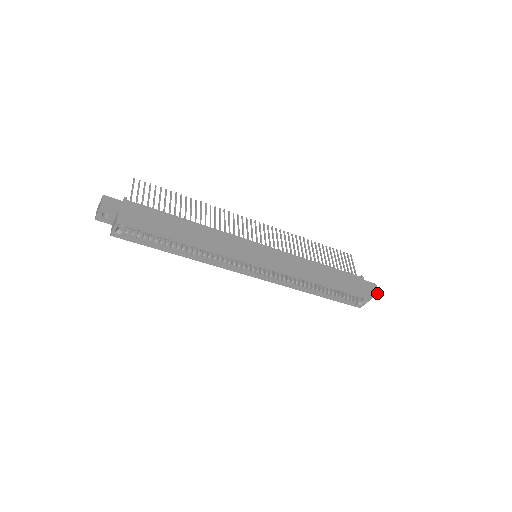
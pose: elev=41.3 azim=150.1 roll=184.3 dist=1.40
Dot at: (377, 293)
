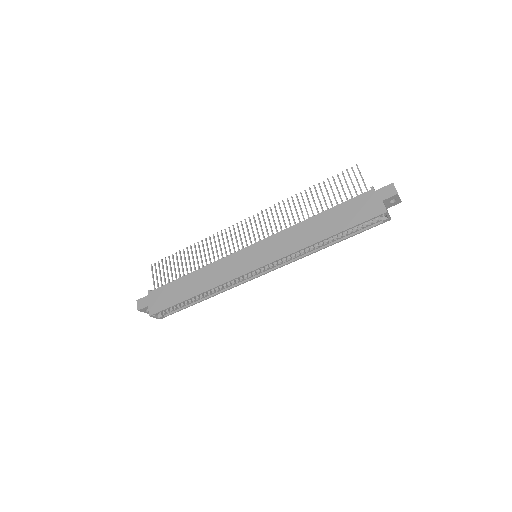
Dot at: (396, 195)
